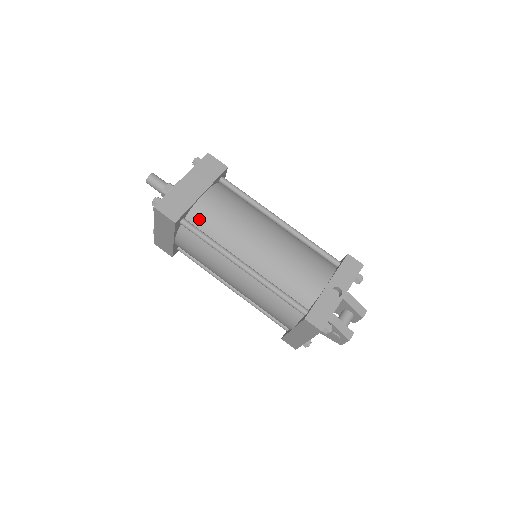
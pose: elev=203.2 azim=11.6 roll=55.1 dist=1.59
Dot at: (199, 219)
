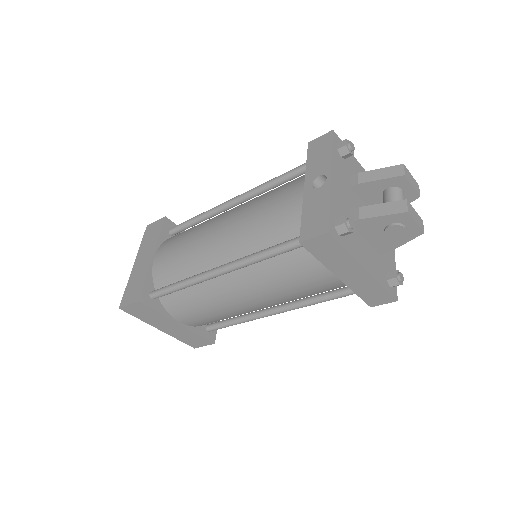
Dot at: (163, 278)
